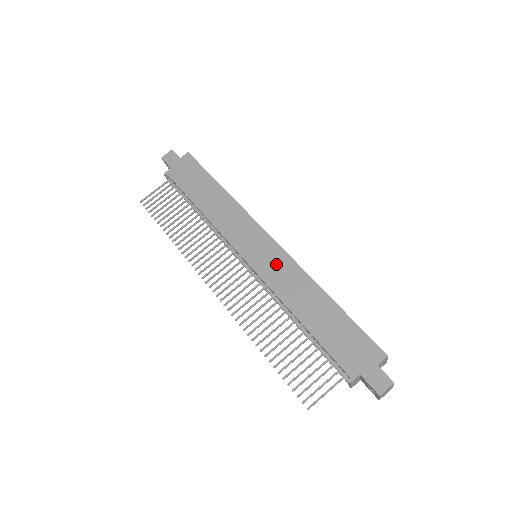
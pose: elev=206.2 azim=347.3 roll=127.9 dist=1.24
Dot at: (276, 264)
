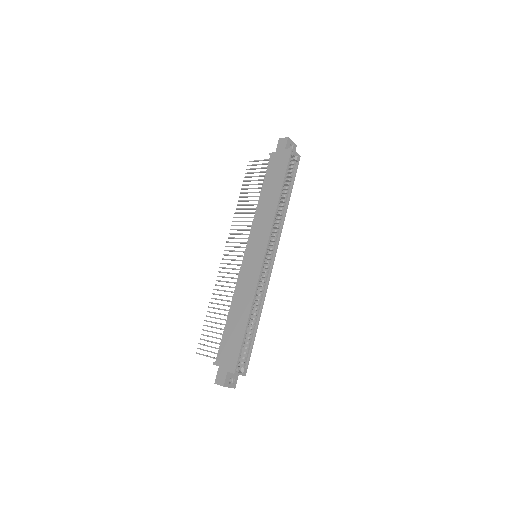
Dot at: (251, 273)
